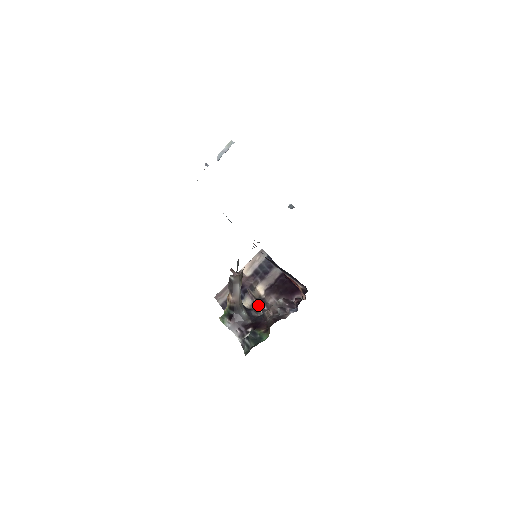
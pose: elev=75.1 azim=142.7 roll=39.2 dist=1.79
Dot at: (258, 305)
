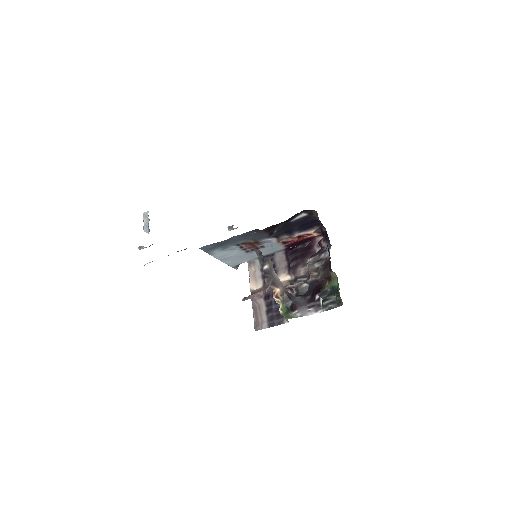
Dot at: (298, 284)
